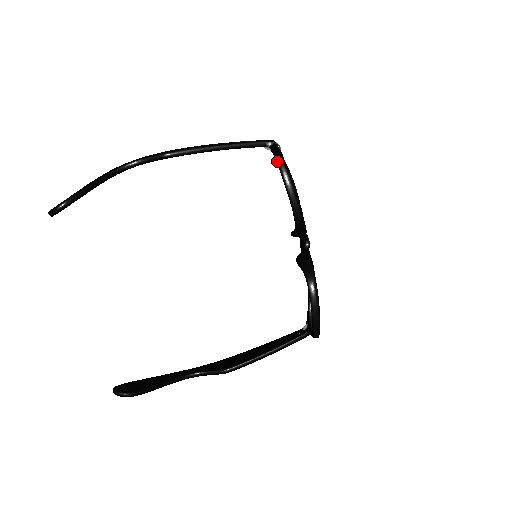
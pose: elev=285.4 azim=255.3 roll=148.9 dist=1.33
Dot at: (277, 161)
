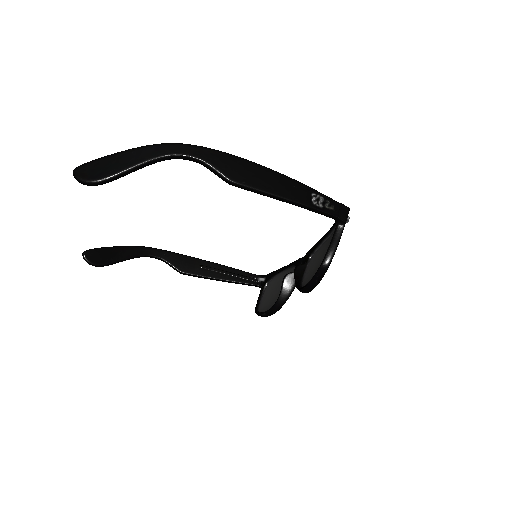
Dot at: (322, 265)
